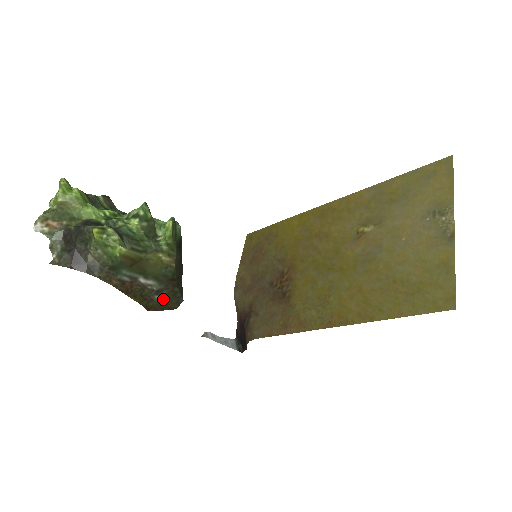
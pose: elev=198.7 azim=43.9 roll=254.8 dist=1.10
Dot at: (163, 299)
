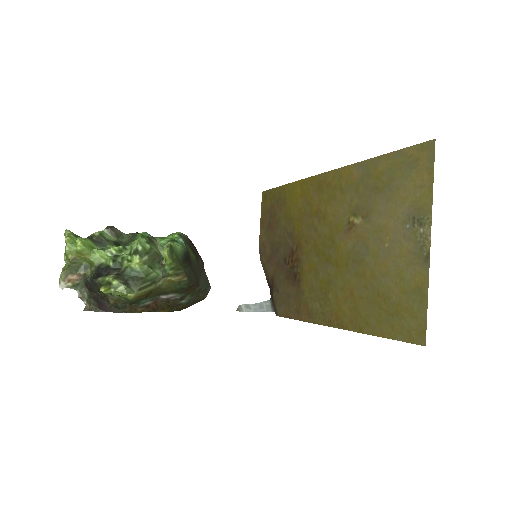
Dot at: (189, 300)
